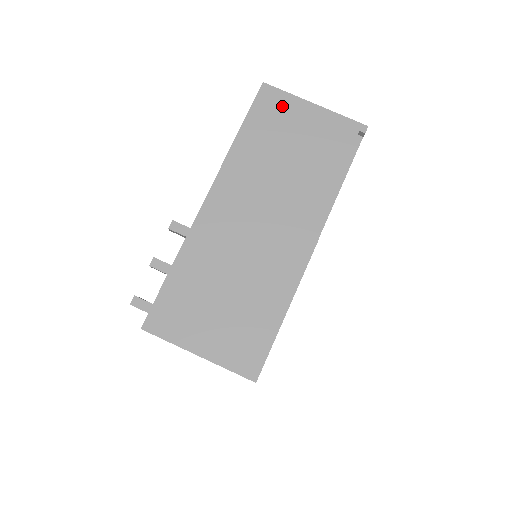
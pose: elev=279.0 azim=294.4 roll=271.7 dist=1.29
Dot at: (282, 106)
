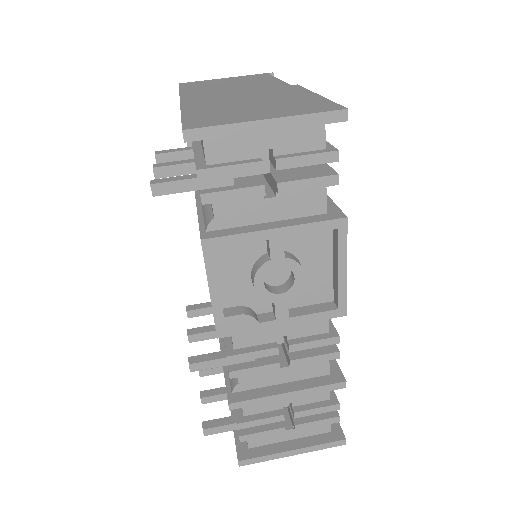
Dot at: (203, 82)
